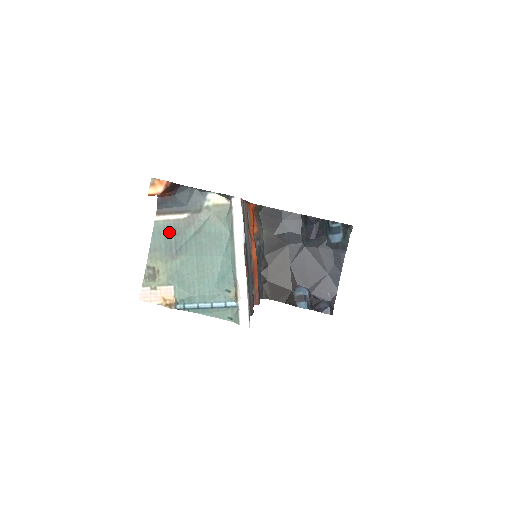
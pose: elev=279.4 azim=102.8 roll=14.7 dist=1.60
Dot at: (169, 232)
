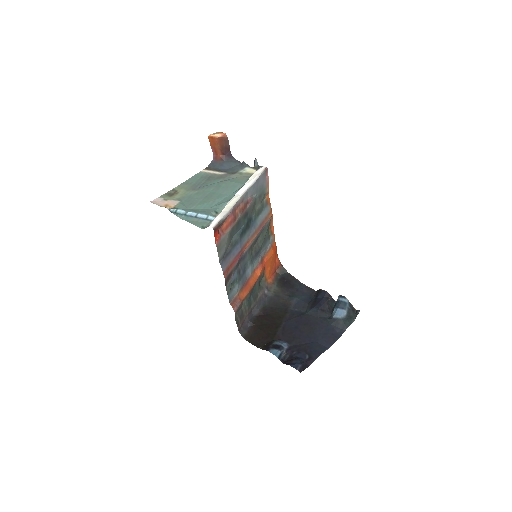
Dot at: (204, 178)
